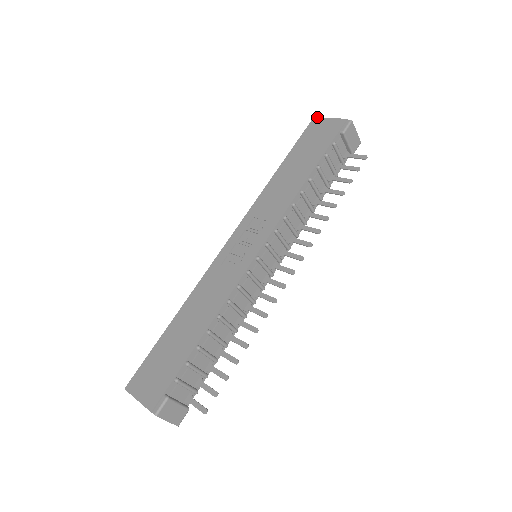
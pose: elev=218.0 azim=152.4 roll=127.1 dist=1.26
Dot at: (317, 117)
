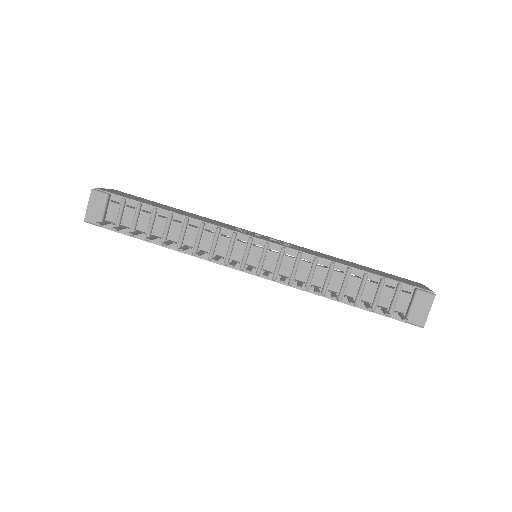
Dot at: occluded
